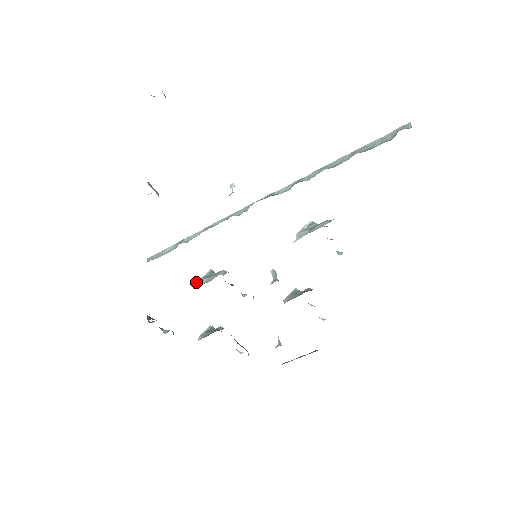
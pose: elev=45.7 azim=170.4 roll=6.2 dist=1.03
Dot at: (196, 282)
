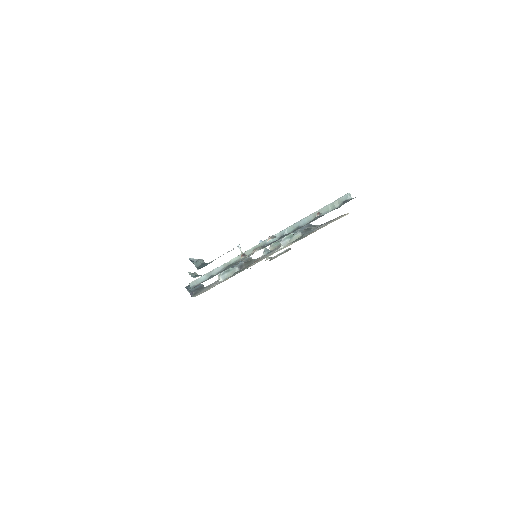
Dot at: (220, 276)
